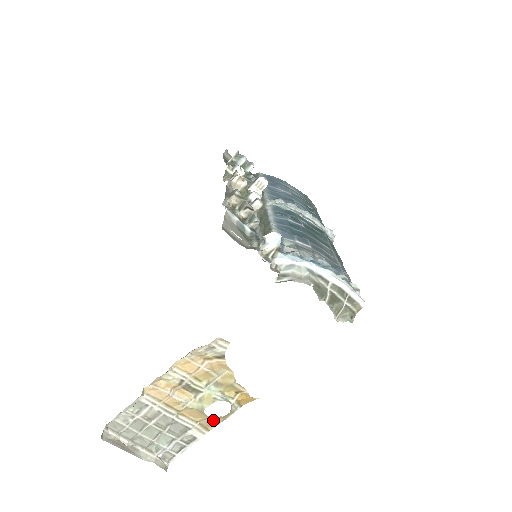
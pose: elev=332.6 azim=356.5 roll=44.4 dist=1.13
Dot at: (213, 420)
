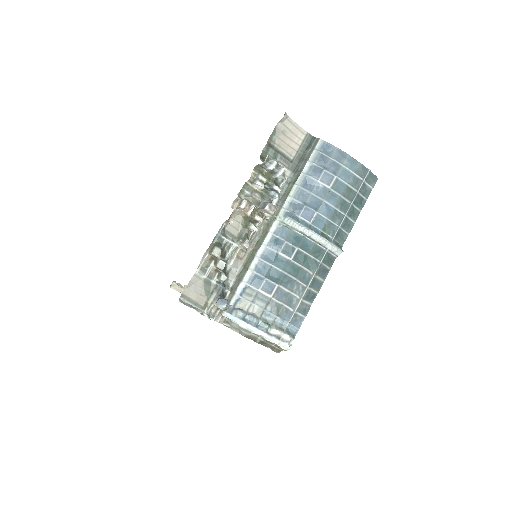
Dot at: occluded
